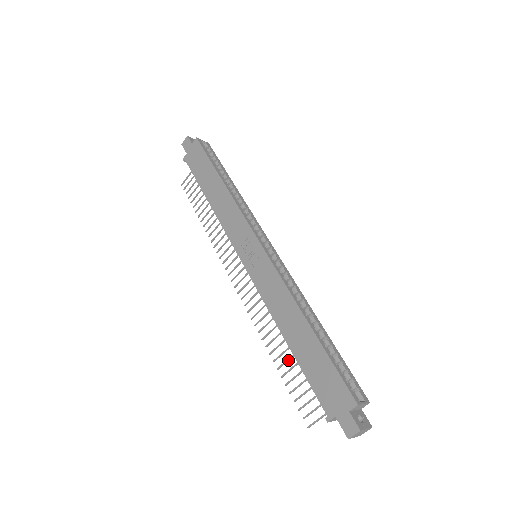
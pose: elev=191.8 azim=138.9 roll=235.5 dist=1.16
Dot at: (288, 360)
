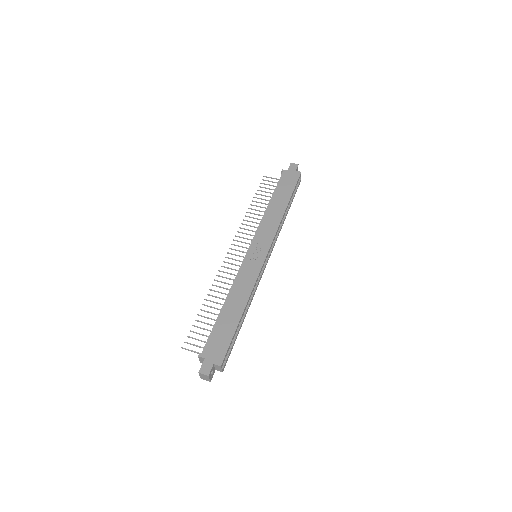
Dot at: occluded
